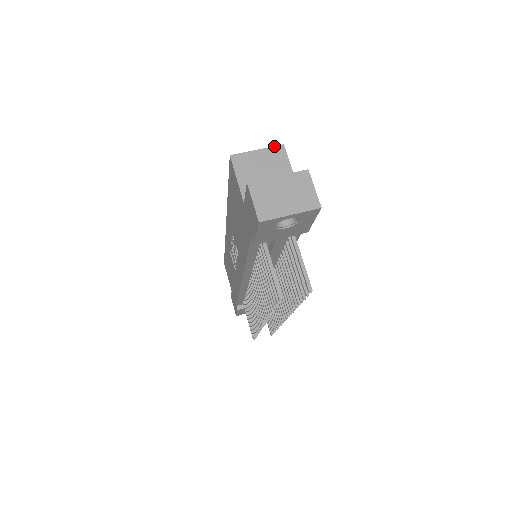
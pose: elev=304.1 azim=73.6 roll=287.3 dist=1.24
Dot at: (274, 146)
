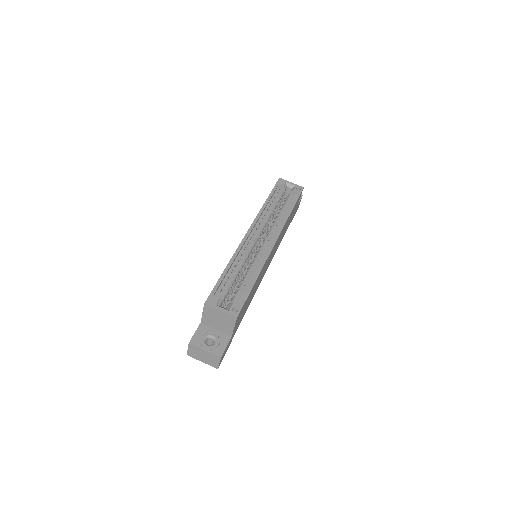
Dot at: (231, 315)
